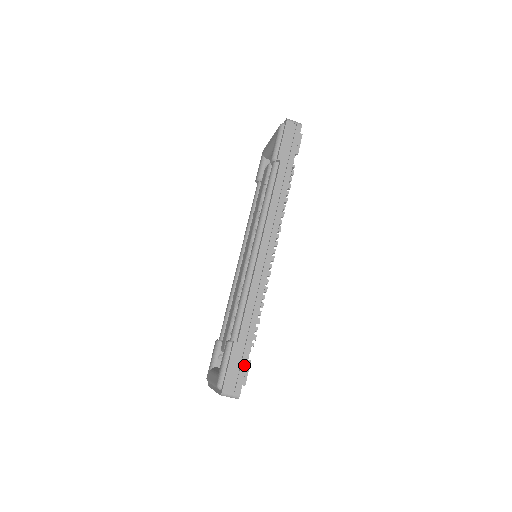
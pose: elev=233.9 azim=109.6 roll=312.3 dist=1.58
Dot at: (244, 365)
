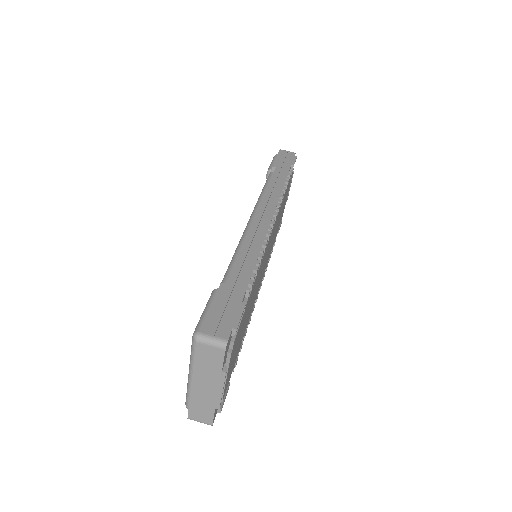
Dot at: (235, 308)
